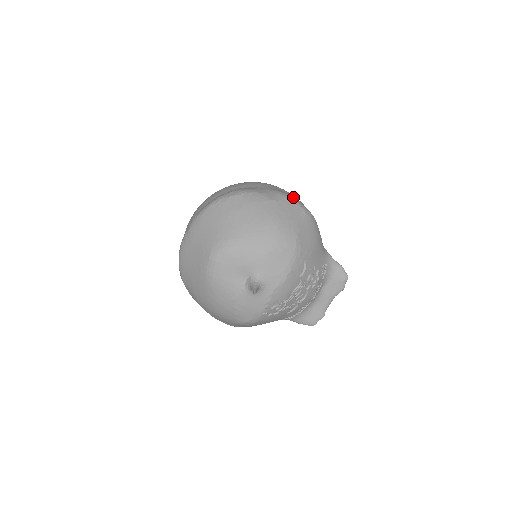
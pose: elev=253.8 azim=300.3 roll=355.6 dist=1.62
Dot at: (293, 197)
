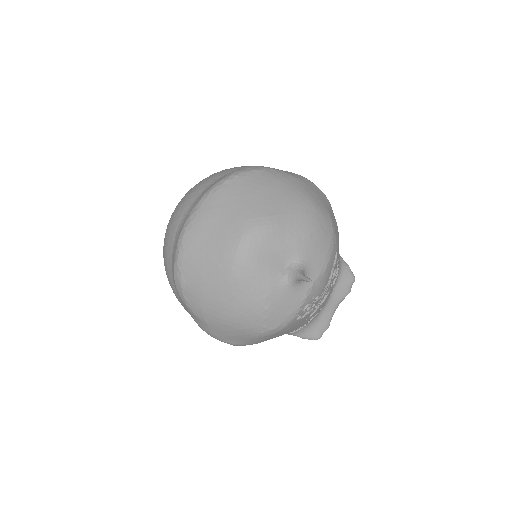
Dot at: occluded
